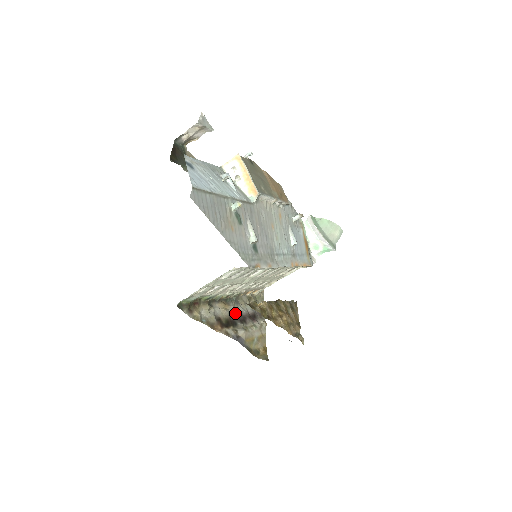
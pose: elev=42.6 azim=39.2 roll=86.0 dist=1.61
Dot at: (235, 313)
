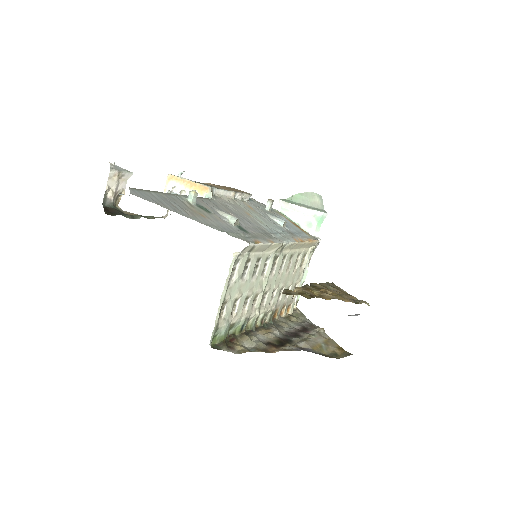
Dot at: (282, 334)
